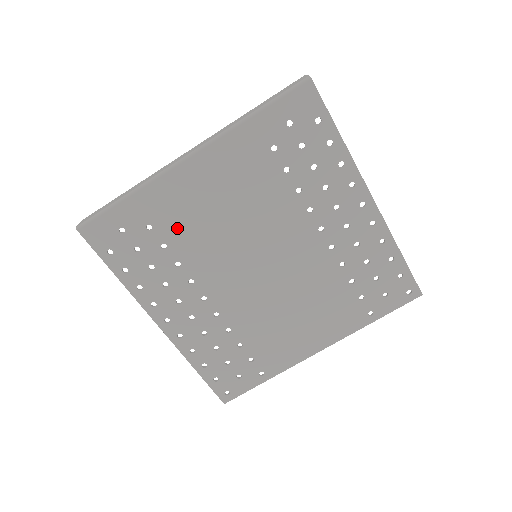
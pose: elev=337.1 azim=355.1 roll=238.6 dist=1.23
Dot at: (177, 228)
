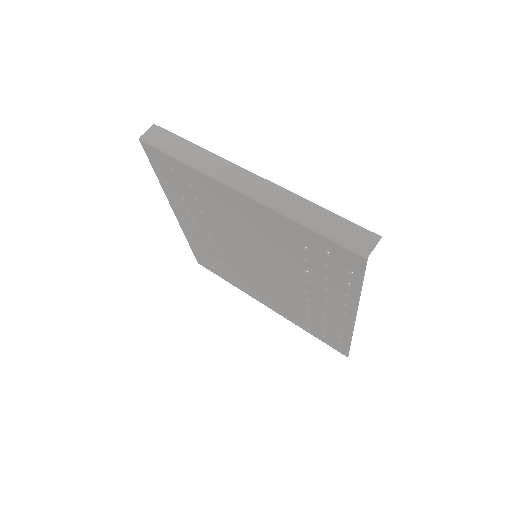
Dot at: (210, 203)
